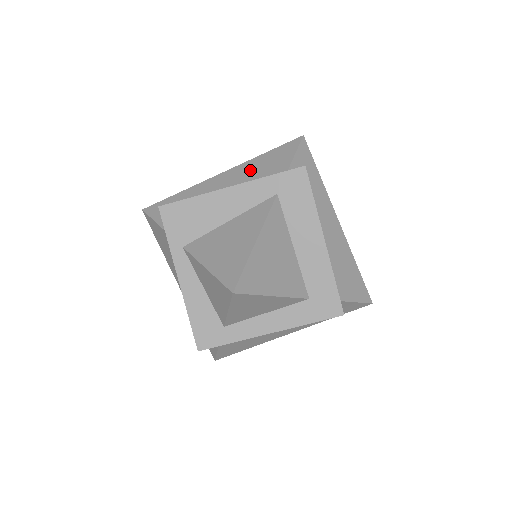
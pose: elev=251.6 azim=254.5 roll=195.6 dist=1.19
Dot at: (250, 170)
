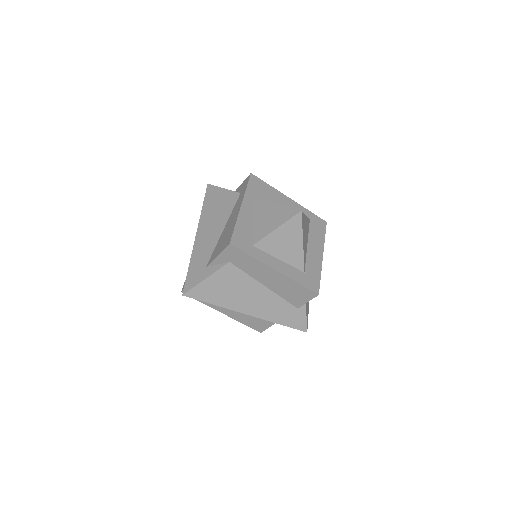
Dot at: occluded
